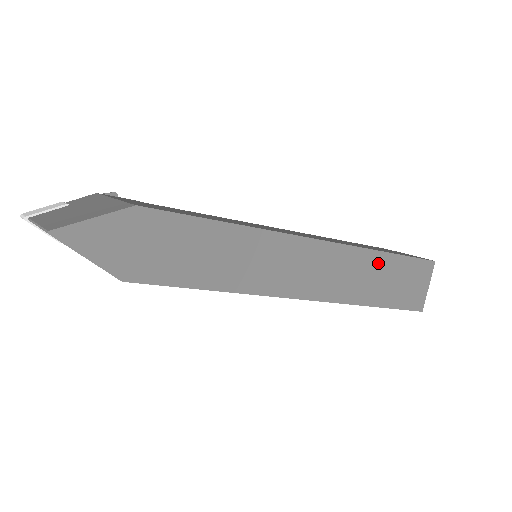
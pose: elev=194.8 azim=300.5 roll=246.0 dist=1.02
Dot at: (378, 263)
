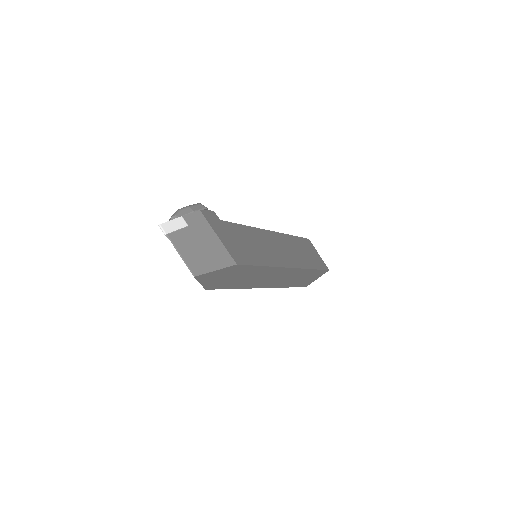
Dot at: (307, 273)
